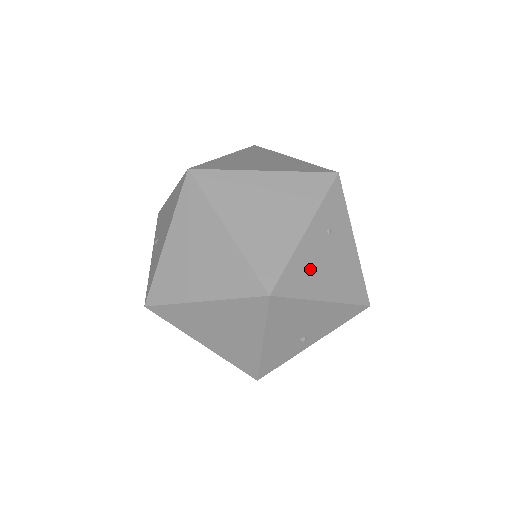
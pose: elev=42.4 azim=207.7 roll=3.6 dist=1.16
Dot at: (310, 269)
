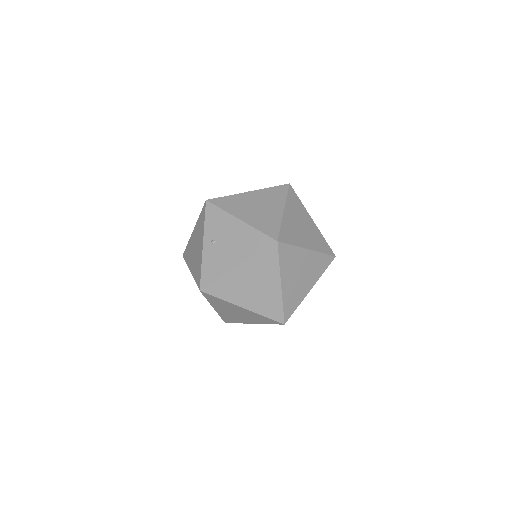
Dot at: occluded
